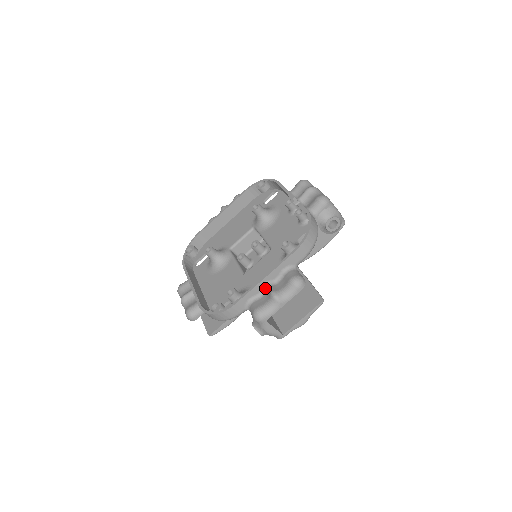
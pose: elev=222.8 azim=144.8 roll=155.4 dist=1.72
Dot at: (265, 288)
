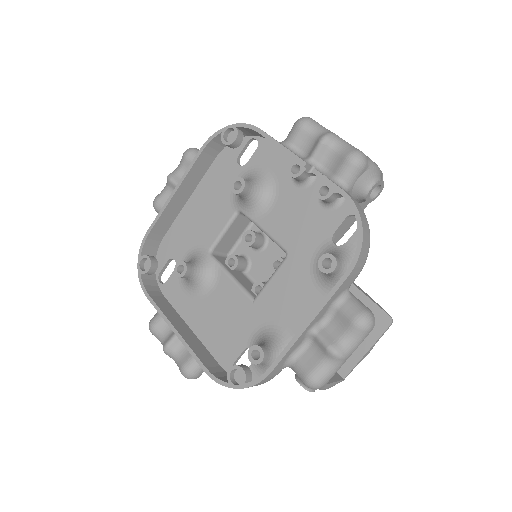
Dot at: (310, 336)
